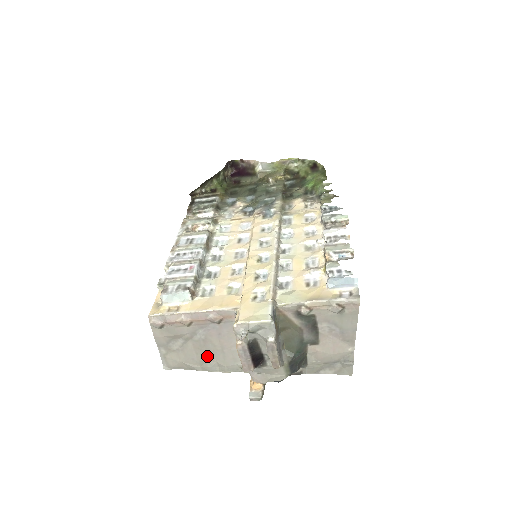
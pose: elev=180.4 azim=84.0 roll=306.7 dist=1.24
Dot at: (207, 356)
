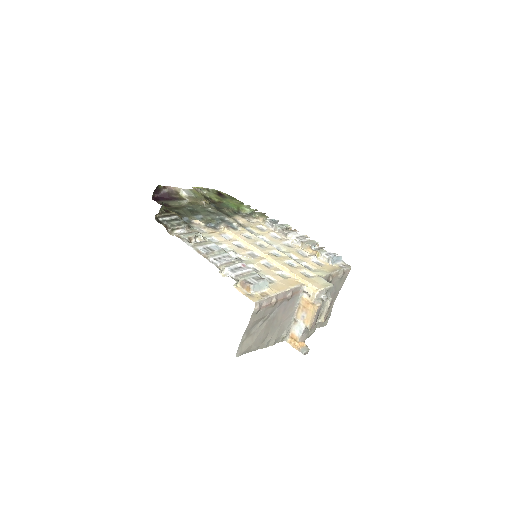
Dot at: (269, 333)
